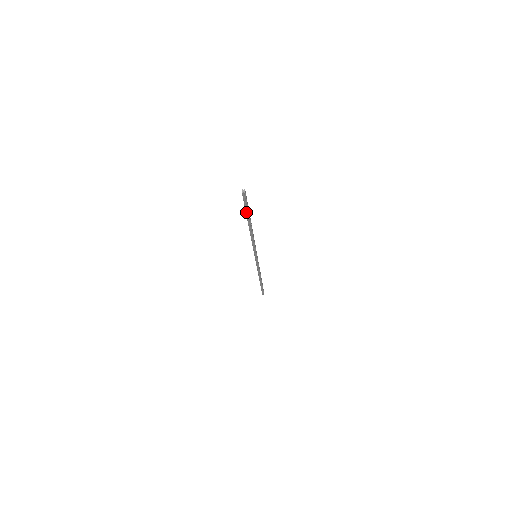
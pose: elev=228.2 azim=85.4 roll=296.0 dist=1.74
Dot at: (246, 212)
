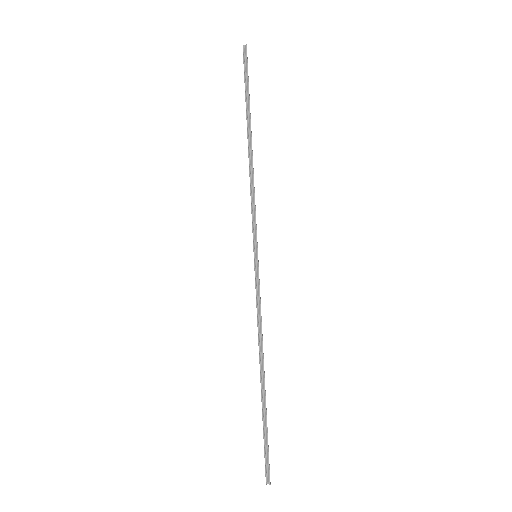
Dot at: (245, 95)
